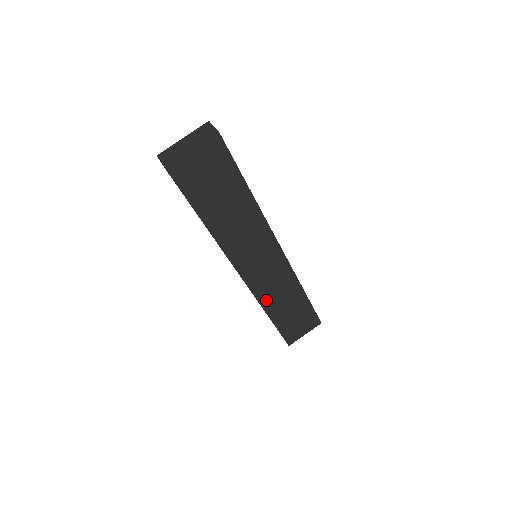
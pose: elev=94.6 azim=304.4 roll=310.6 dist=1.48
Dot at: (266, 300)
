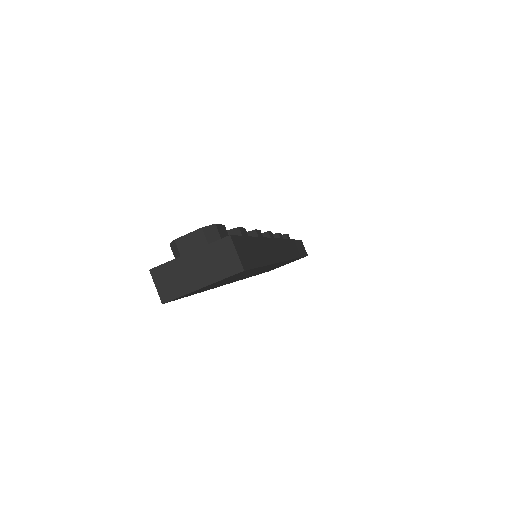
Dot at: occluded
